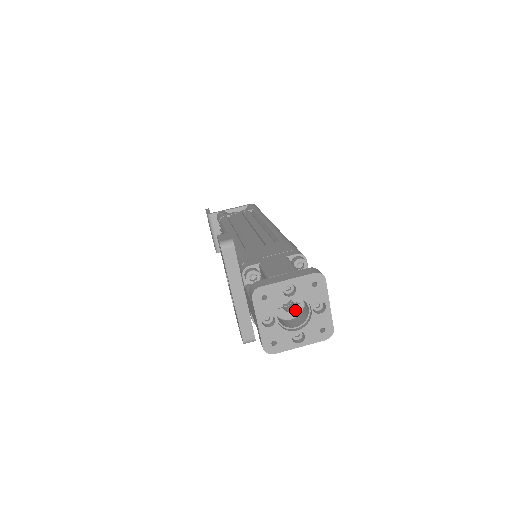
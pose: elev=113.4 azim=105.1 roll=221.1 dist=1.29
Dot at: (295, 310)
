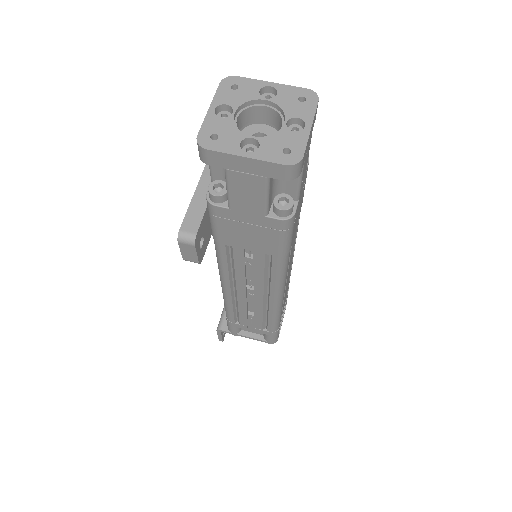
Dot at: occluded
